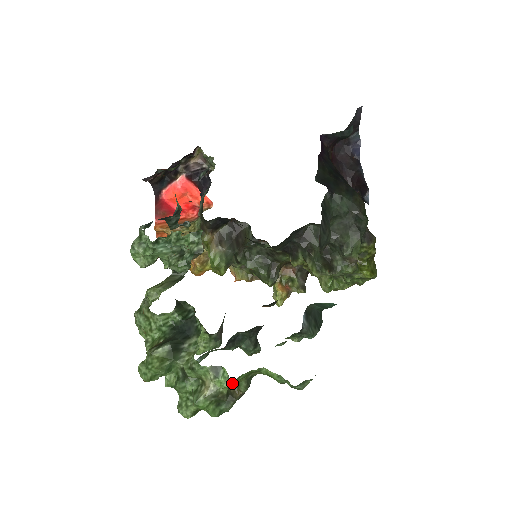
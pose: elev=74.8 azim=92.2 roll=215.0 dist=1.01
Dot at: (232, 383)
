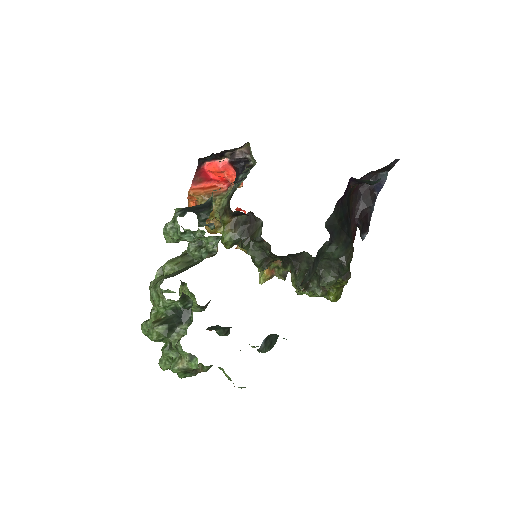
Dot at: occluded
